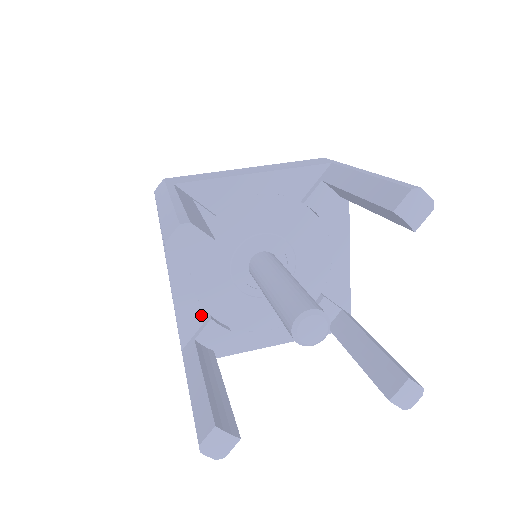
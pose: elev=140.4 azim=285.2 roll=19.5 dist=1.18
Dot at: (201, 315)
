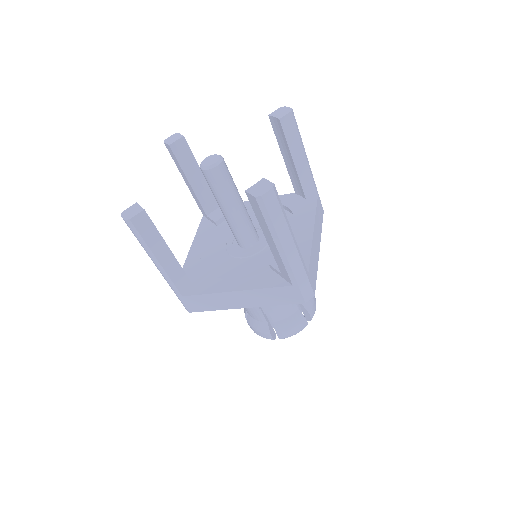
Dot at: occluded
